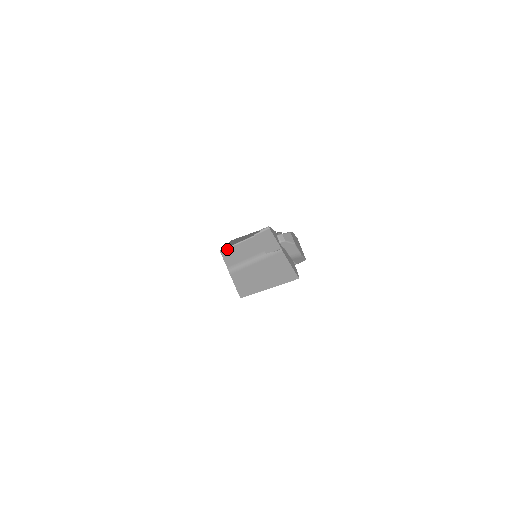
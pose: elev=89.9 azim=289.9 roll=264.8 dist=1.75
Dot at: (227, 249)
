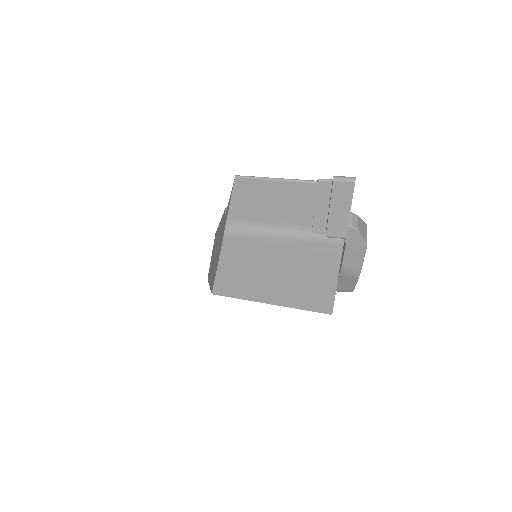
Dot at: (251, 179)
